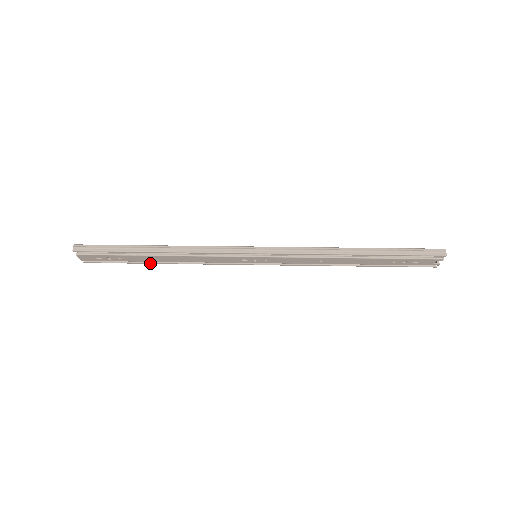
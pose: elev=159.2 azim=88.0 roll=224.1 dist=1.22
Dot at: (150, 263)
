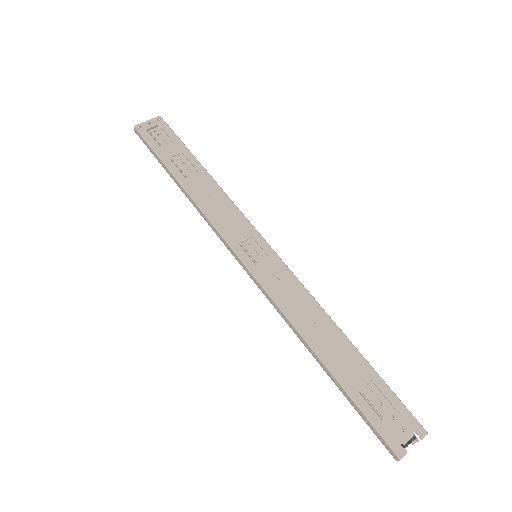
Dot at: occluded
